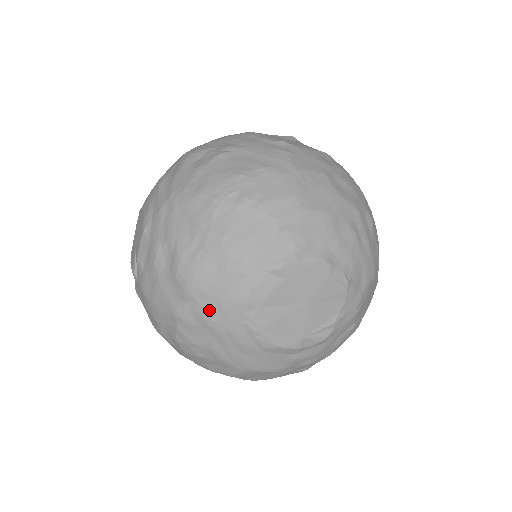
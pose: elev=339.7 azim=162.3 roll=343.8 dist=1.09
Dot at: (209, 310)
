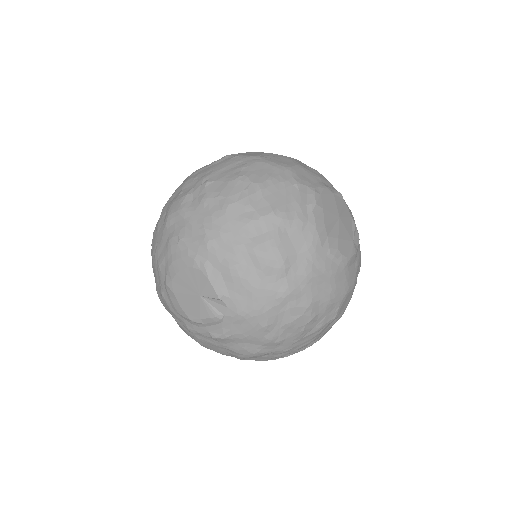
Dot at: (304, 266)
